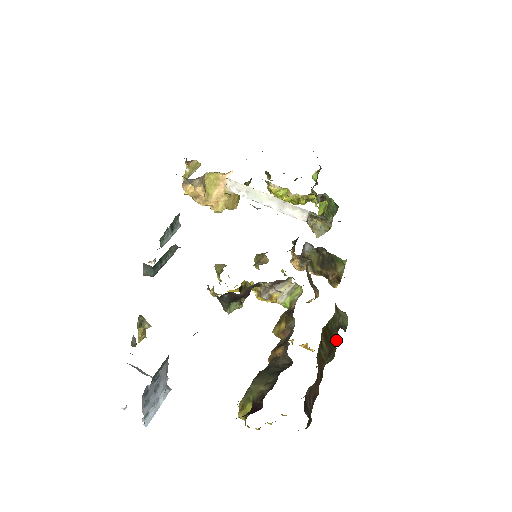
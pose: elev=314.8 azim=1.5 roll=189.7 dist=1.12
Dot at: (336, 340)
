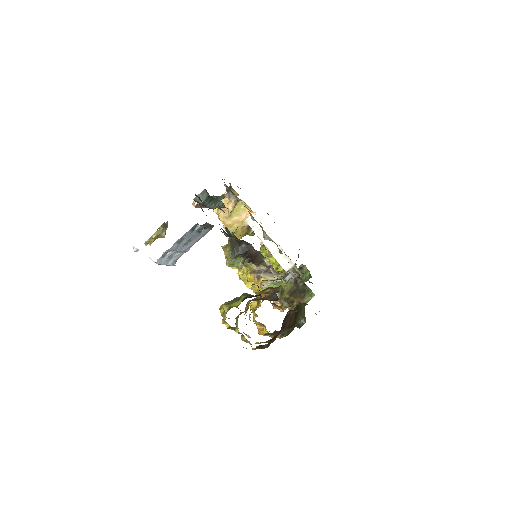
Dot at: occluded
